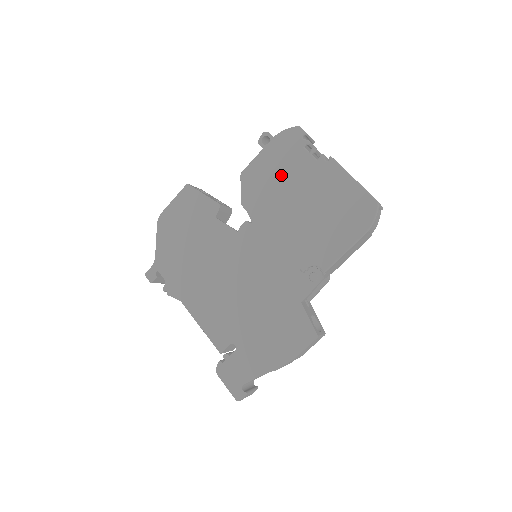
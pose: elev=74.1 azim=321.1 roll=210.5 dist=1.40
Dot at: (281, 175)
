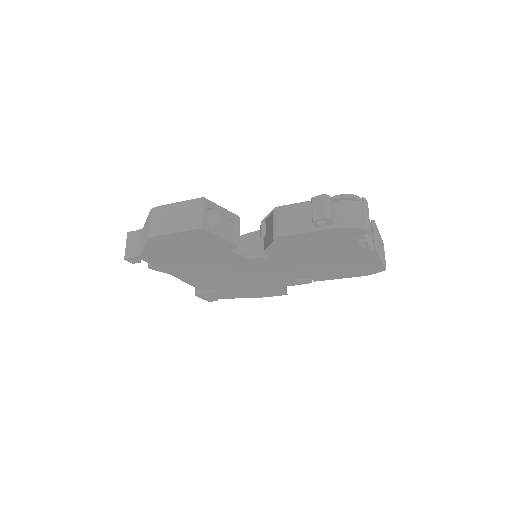
Dot at: (320, 247)
